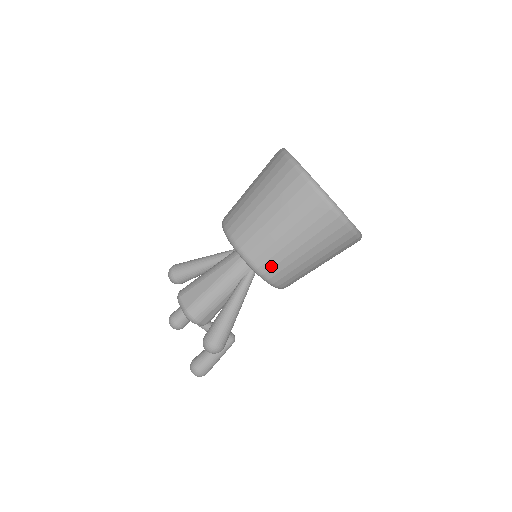
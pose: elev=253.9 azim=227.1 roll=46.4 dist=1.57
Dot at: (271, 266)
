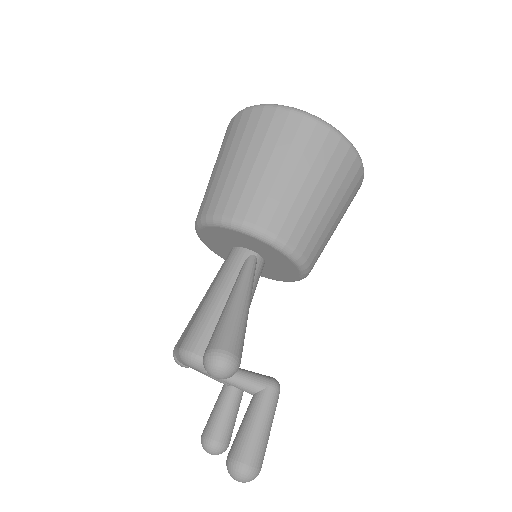
Dot at: (247, 207)
